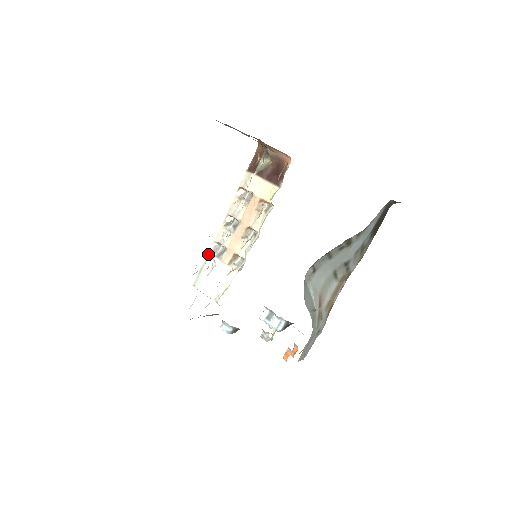
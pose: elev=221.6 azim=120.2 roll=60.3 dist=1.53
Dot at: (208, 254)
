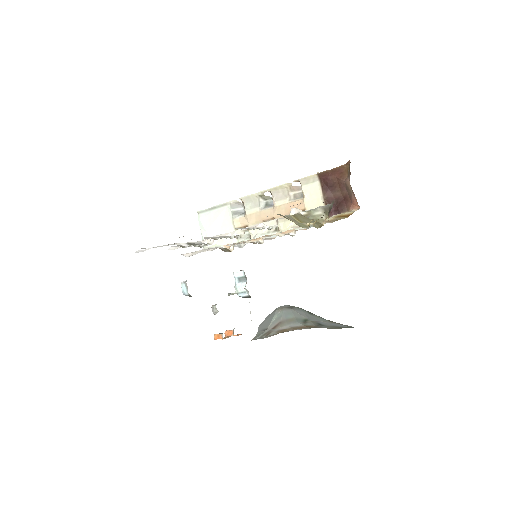
Dot at: (228, 203)
